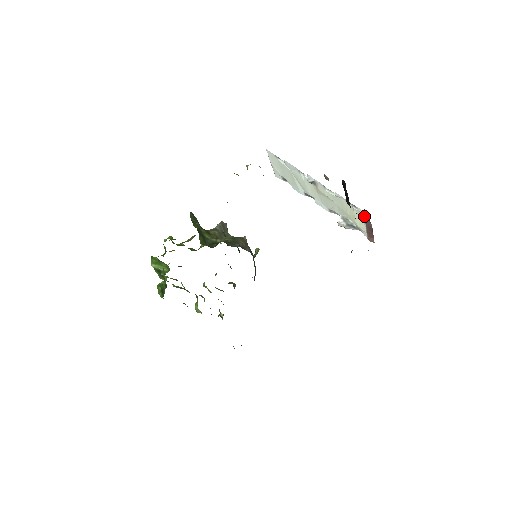
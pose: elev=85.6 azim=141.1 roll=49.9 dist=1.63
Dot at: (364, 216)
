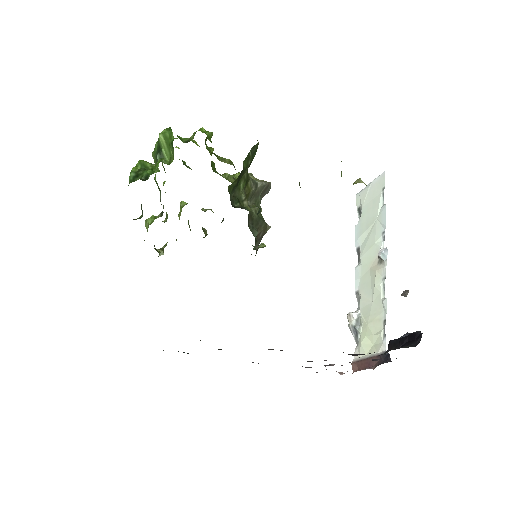
Dot at: (380, 351)
